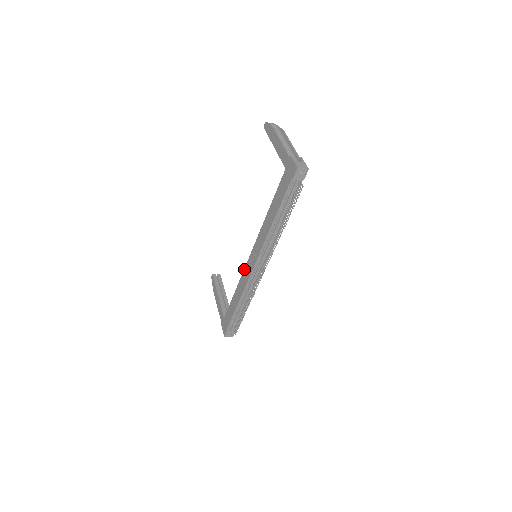
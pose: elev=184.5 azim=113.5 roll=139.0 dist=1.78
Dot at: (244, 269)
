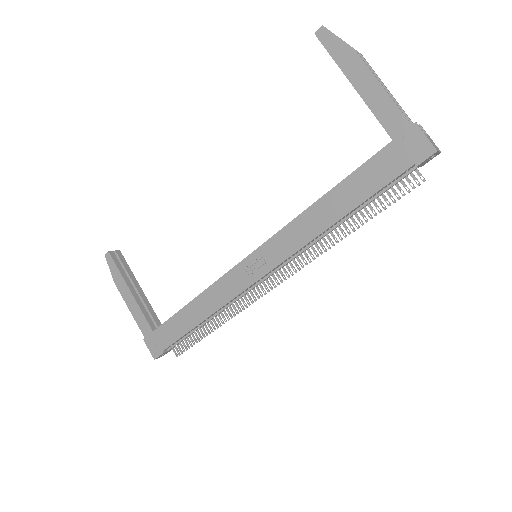
Dot at: (227, 273)
